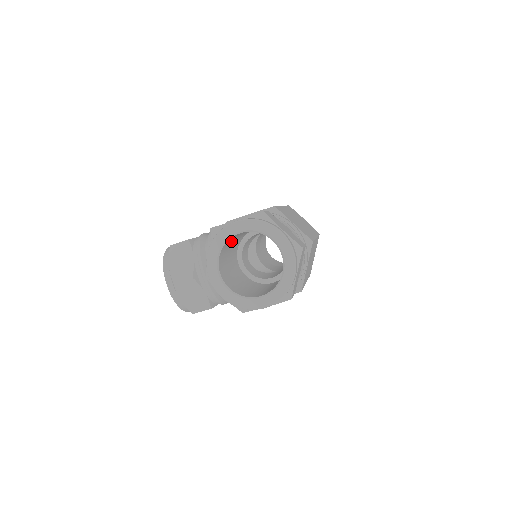
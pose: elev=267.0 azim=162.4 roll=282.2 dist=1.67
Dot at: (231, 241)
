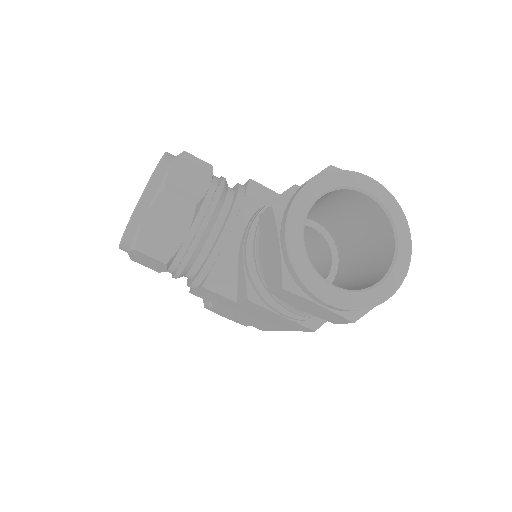
Dot at: (325, 198)
